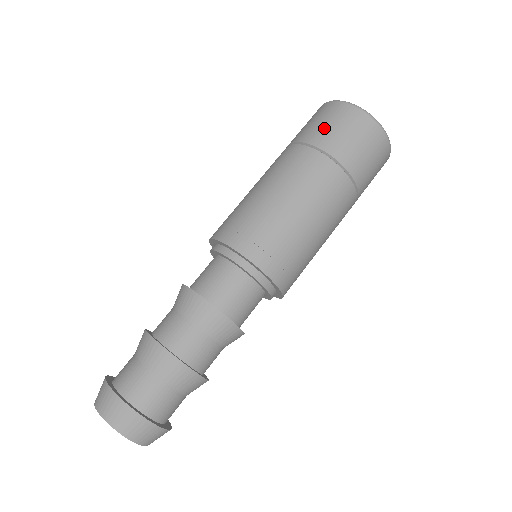
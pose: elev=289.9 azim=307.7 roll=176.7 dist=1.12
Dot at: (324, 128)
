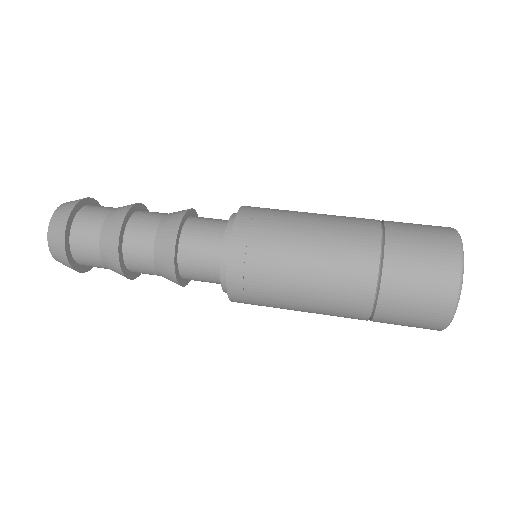
Dot at: (408, 292)
